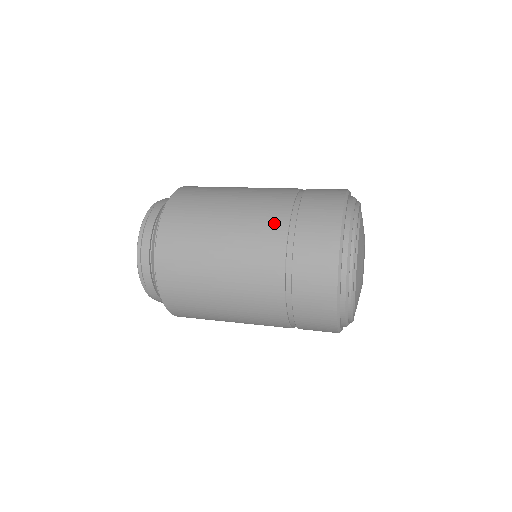
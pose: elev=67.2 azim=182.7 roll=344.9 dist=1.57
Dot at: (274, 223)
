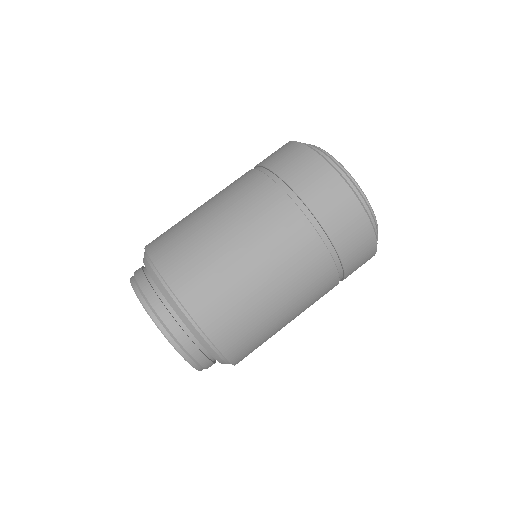
Dot at: (251, 182)
